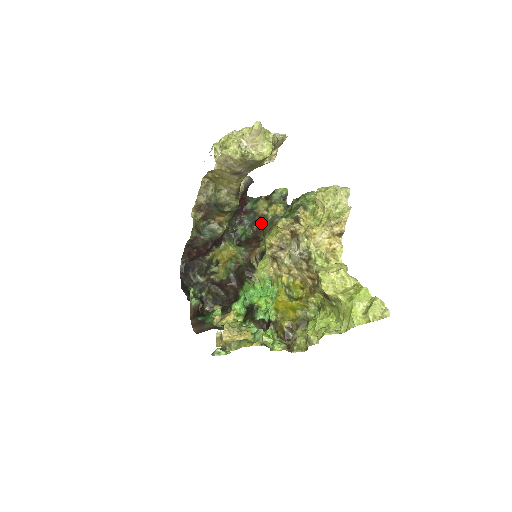
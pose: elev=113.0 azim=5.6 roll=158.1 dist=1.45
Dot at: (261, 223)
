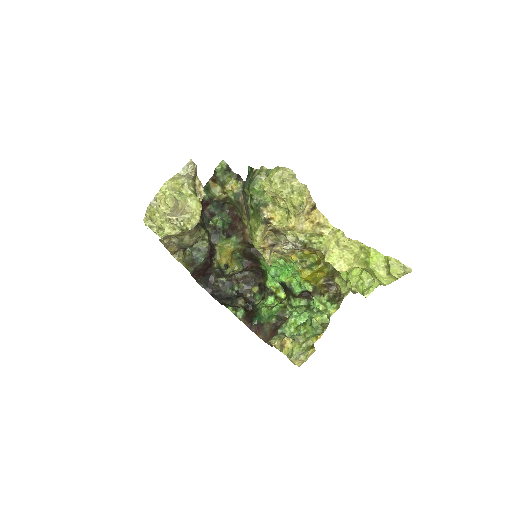
Dot at: (228, 203)
